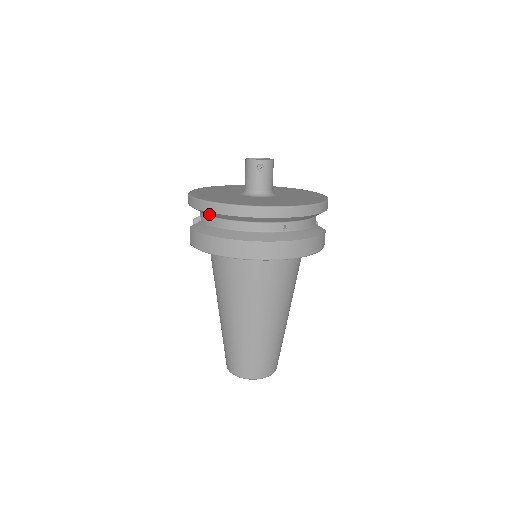
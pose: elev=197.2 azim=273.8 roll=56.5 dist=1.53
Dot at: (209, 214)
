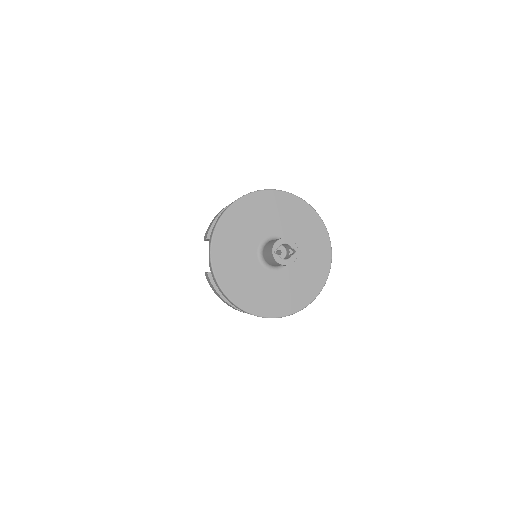
Dot at: occluded
